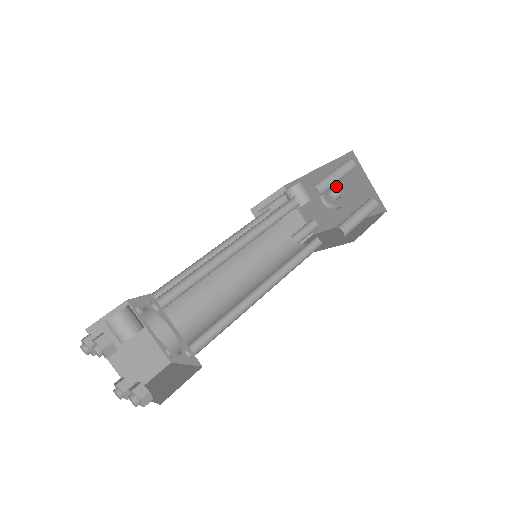
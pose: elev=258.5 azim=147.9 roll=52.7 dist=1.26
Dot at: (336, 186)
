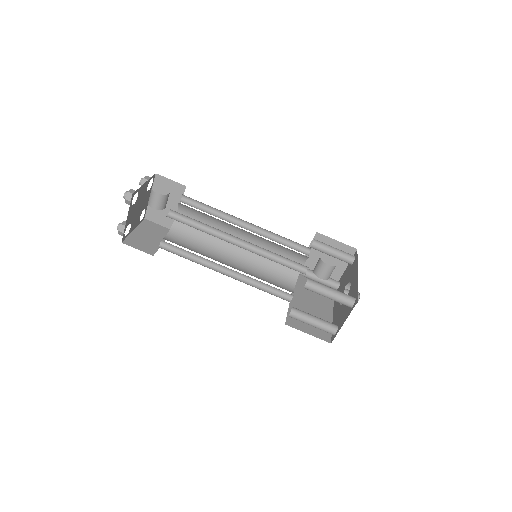
Dot at: occluded
